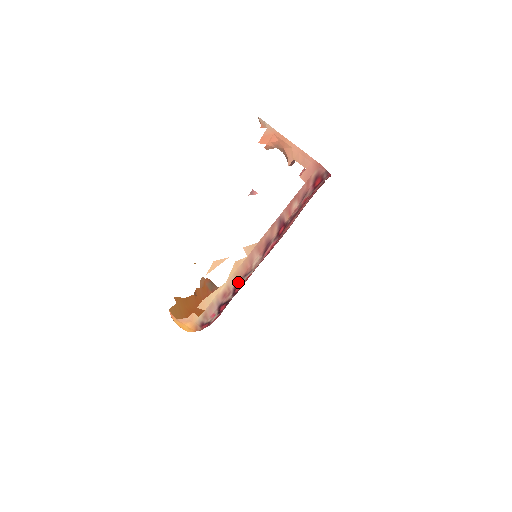
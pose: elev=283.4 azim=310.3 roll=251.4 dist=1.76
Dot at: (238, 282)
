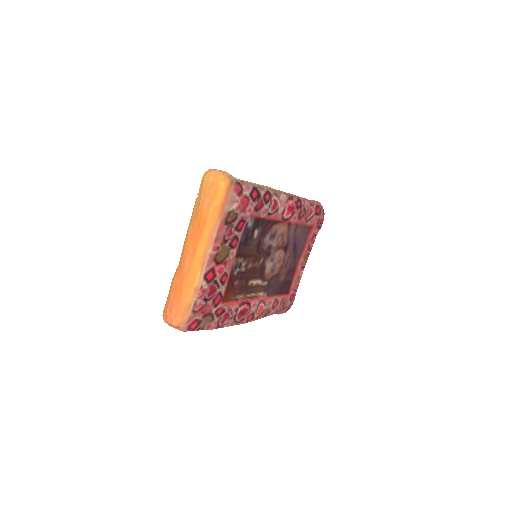
Dot at: (270, 191)
